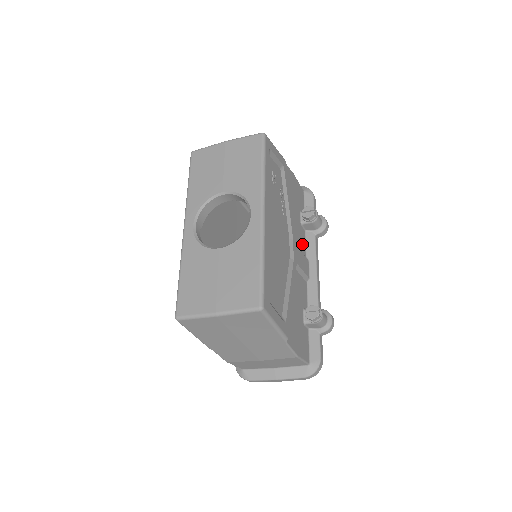
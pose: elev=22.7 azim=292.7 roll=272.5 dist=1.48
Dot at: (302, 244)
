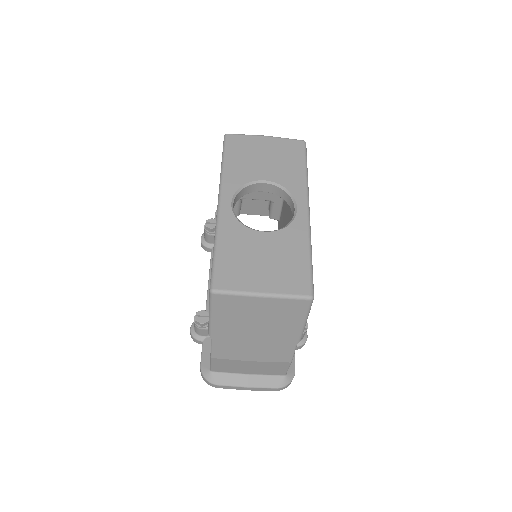
Dot at: occluded
